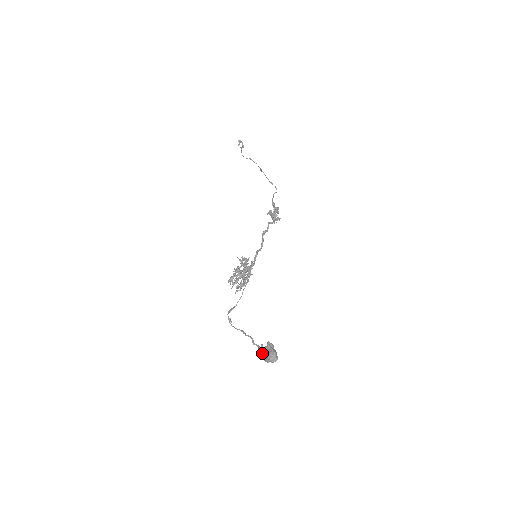
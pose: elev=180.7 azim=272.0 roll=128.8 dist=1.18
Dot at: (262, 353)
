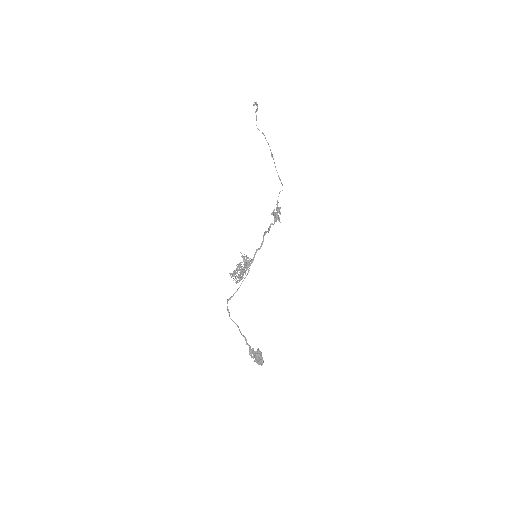
Dot at: (252, 353)
